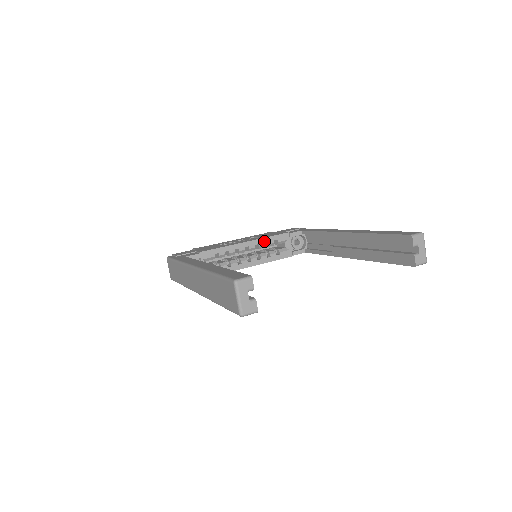
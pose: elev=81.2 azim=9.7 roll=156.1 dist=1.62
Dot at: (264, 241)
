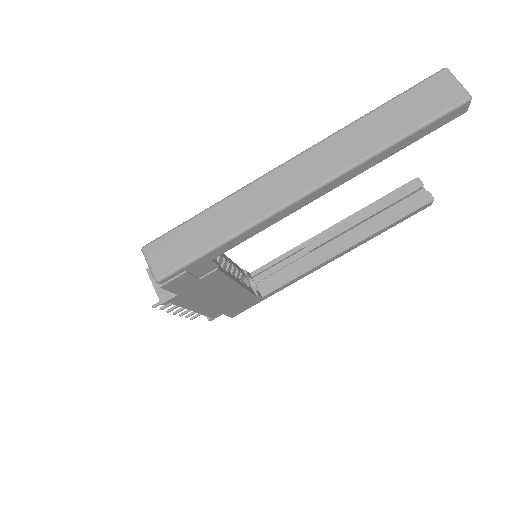
Dot at: (234, 265)
